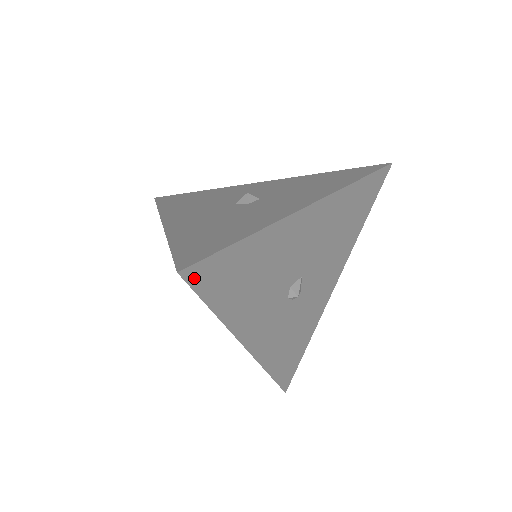
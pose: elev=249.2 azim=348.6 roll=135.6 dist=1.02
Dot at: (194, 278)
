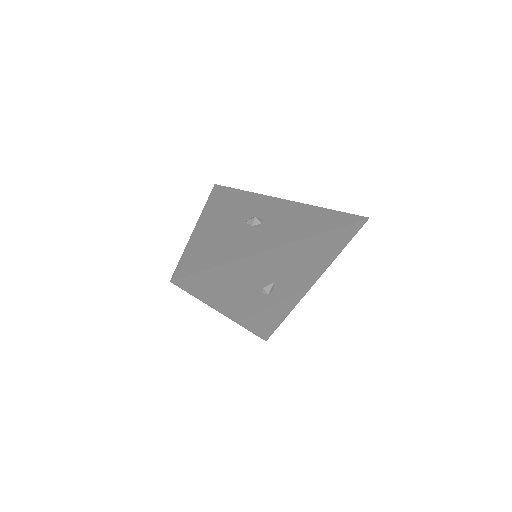
Dot at: (182, 284)
